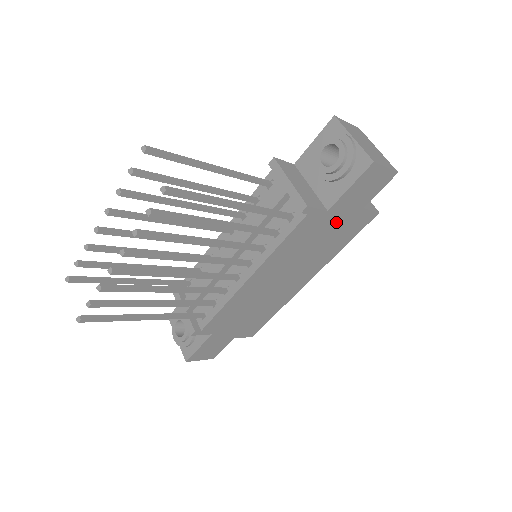
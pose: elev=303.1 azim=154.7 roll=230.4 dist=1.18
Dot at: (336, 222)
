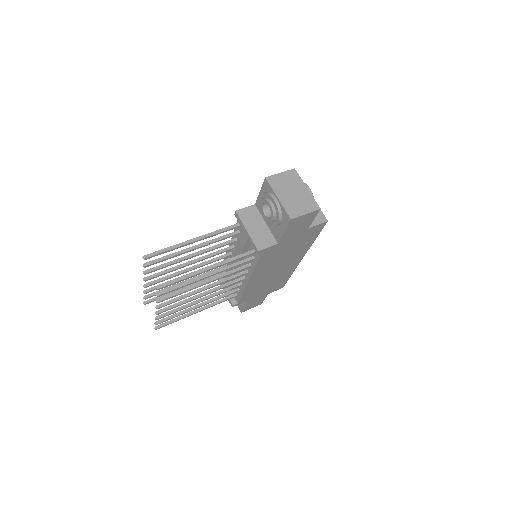
Dot at: (292, 241)
